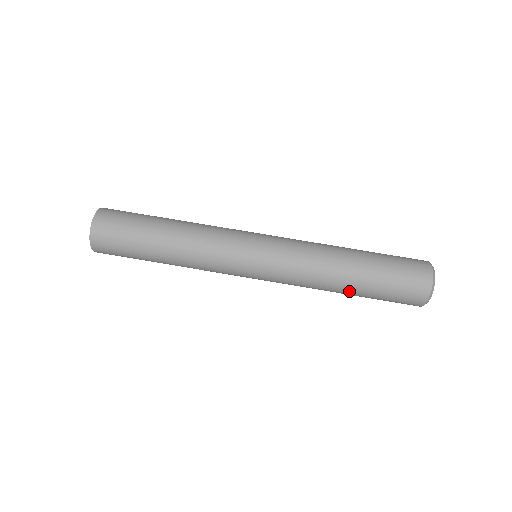
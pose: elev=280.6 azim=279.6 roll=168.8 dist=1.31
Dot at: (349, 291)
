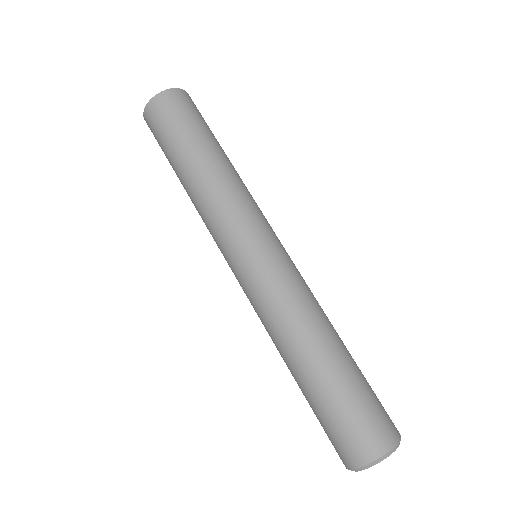
Dot at: (296, 374)
